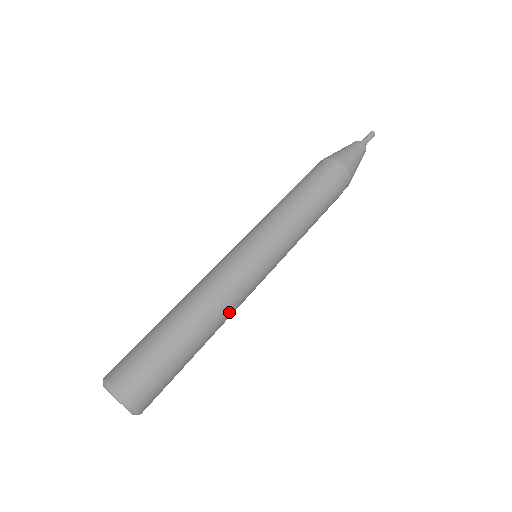
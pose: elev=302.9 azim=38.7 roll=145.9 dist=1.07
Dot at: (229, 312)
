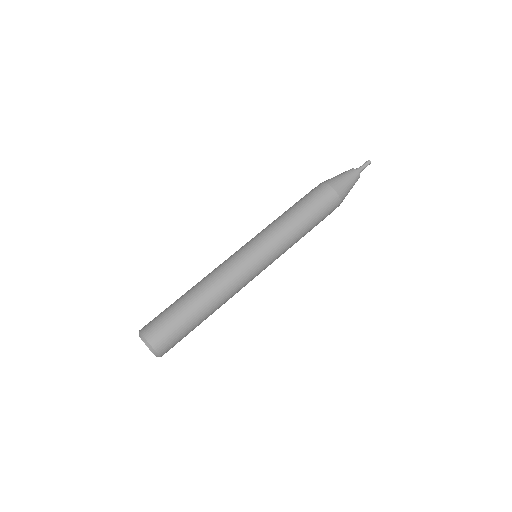
Dot at: (229, 297)
